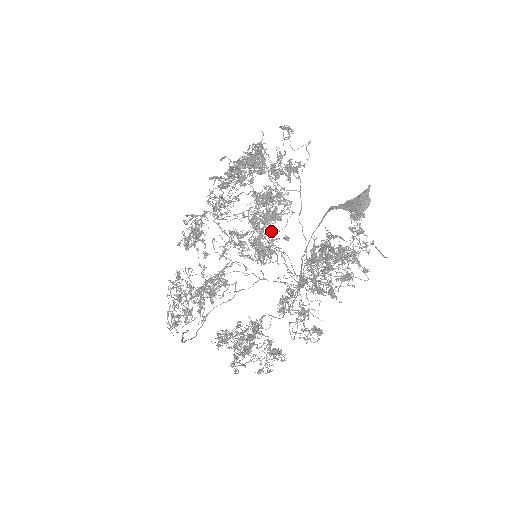
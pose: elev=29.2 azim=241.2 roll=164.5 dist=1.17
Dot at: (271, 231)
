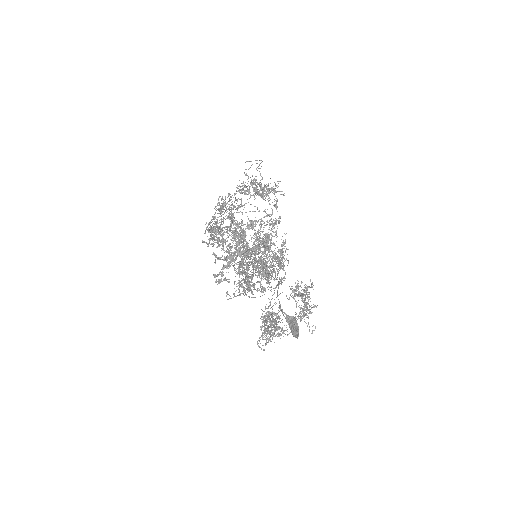
Dot at: occluded
